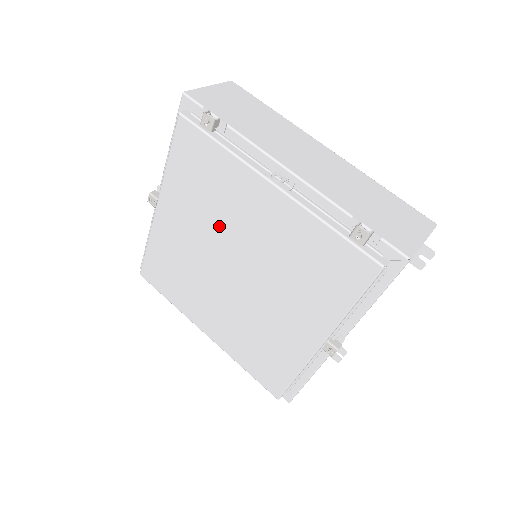
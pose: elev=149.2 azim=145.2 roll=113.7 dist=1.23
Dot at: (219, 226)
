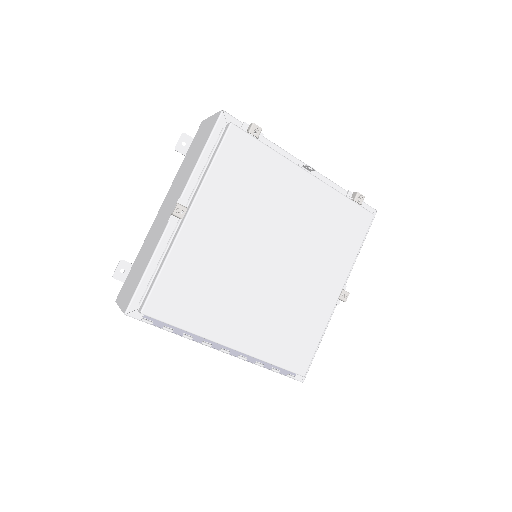
Dot at: (260, 218)
